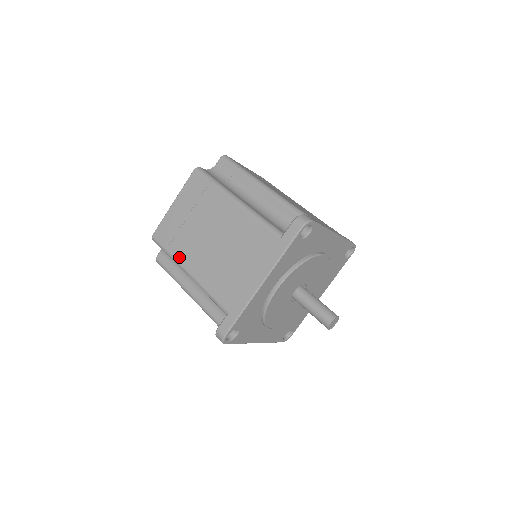
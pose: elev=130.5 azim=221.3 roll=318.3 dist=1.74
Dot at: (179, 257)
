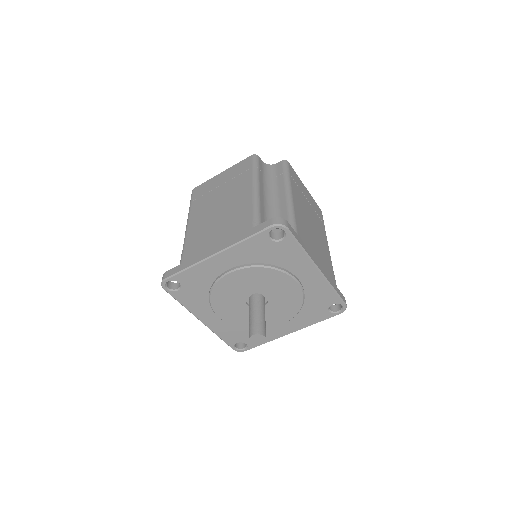
Dot at: (192, 210)
